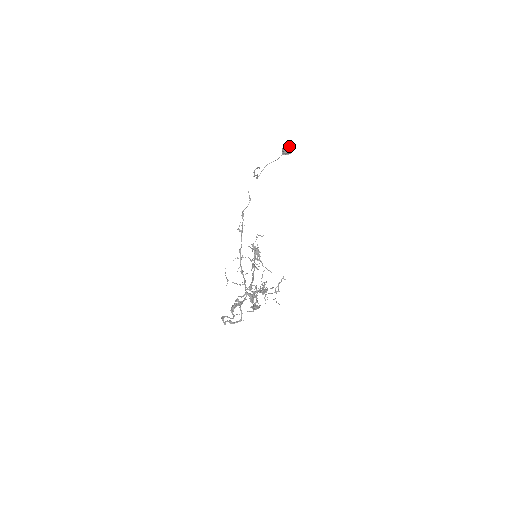
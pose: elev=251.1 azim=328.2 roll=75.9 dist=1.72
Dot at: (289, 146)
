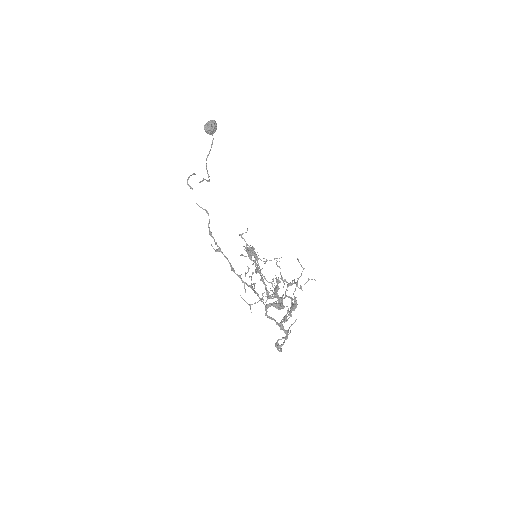
Dot at: (207, 124)
